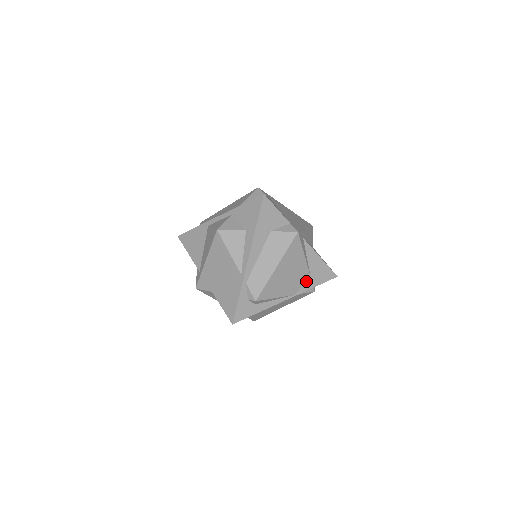
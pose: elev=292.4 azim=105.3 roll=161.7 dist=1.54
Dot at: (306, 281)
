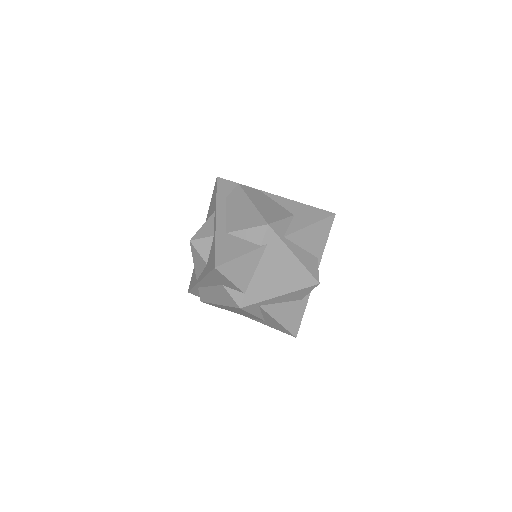
Dot at: occluded
